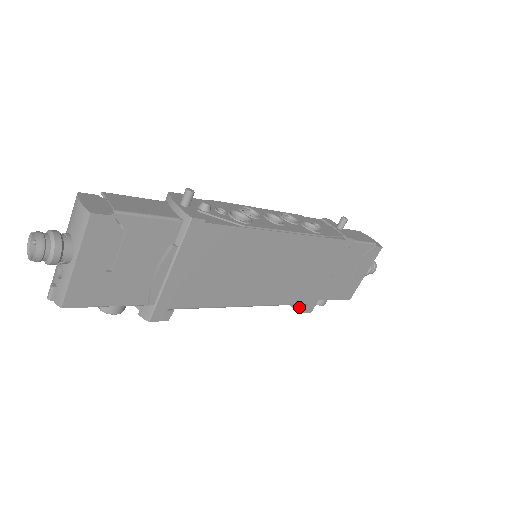
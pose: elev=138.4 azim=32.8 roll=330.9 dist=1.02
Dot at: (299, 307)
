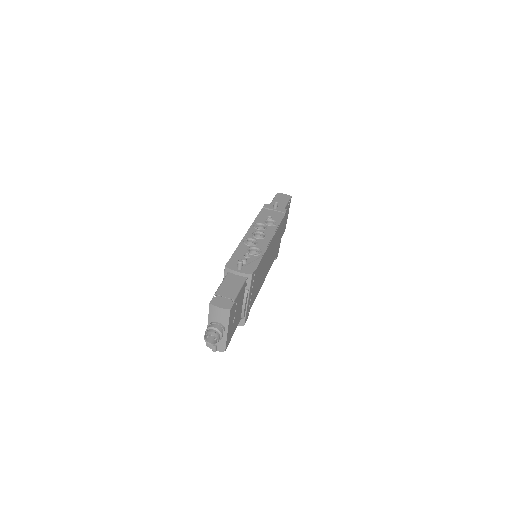
Dot at: occluded
